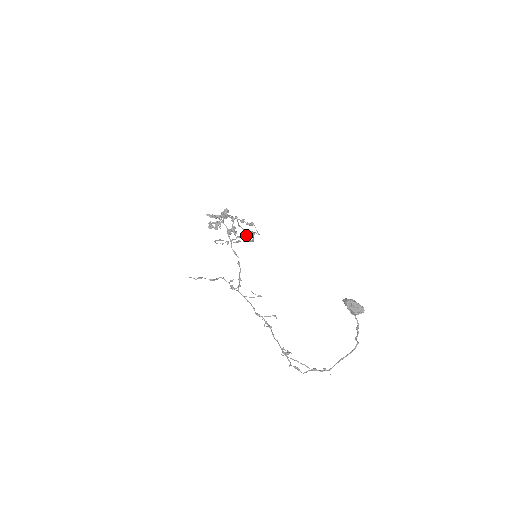
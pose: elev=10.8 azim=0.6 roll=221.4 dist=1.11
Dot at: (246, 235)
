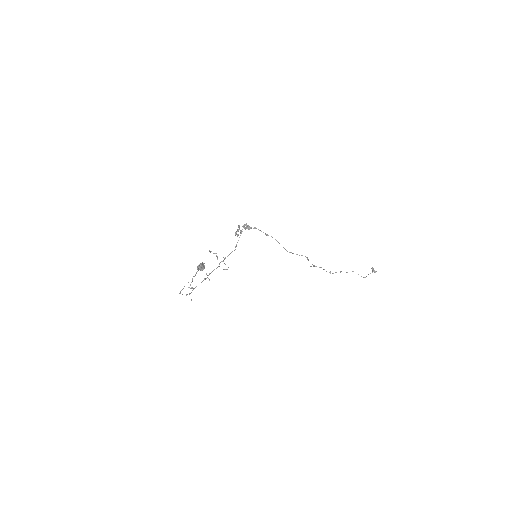
Dot at: (347, 272)
